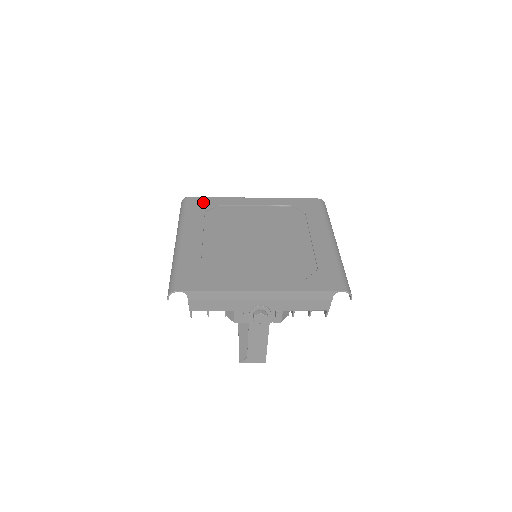
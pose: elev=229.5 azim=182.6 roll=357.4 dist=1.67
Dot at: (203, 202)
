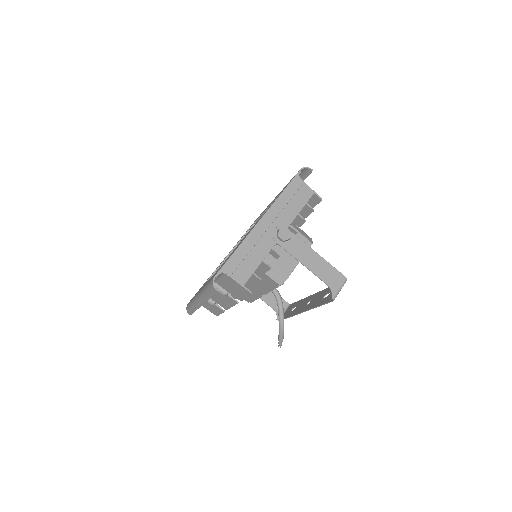
Dot at: occluded
